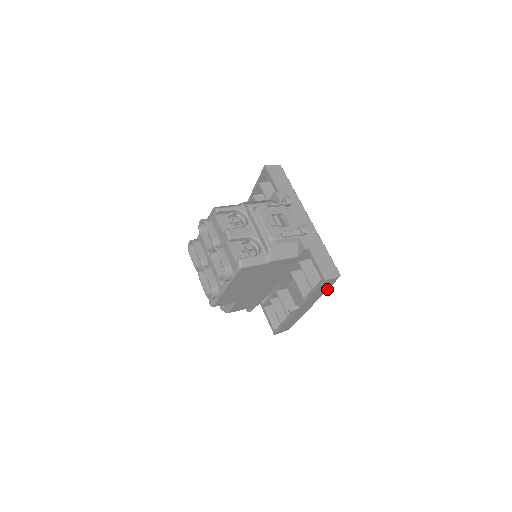
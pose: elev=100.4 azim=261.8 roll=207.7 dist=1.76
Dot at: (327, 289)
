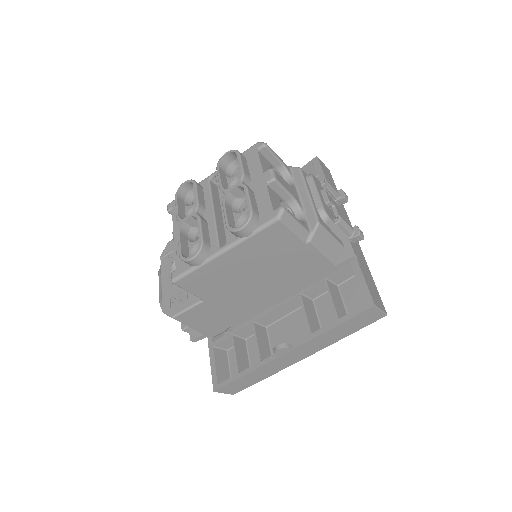
Dot at: (350, 333)
